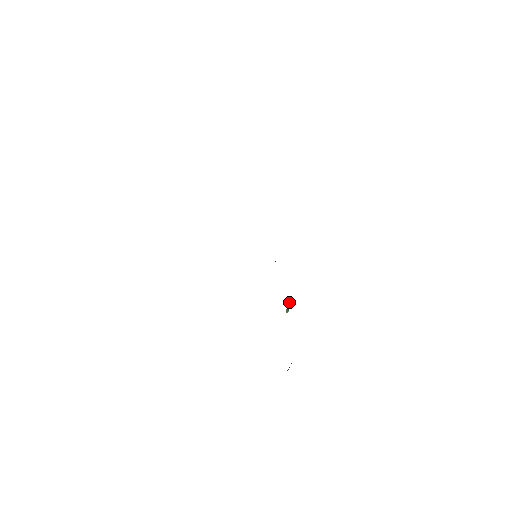
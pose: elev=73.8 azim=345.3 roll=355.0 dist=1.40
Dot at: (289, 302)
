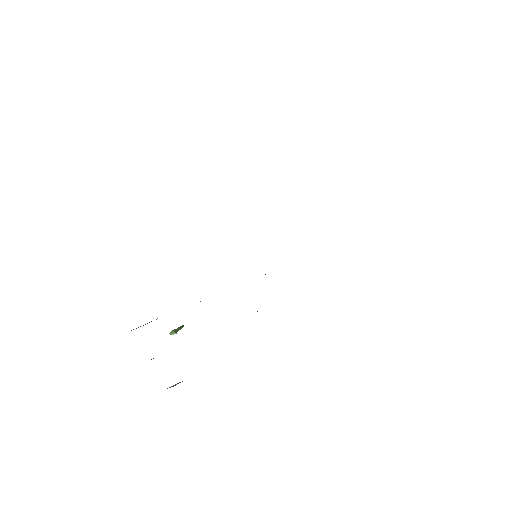
Dot at: occluded
